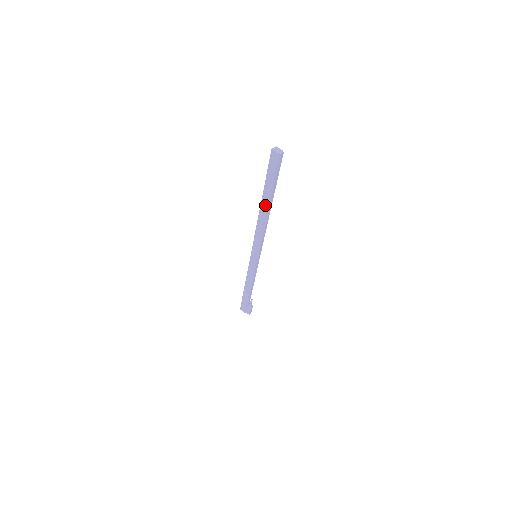
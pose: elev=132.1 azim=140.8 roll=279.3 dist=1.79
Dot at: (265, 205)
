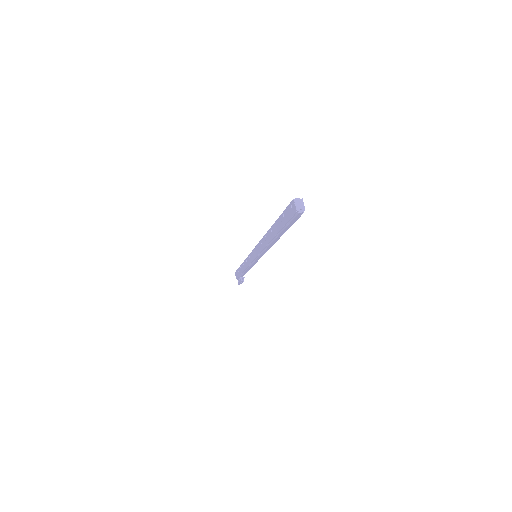
Dot at: (272, 233)
